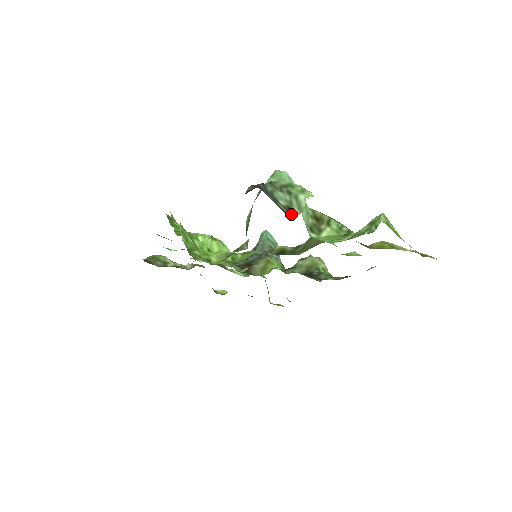
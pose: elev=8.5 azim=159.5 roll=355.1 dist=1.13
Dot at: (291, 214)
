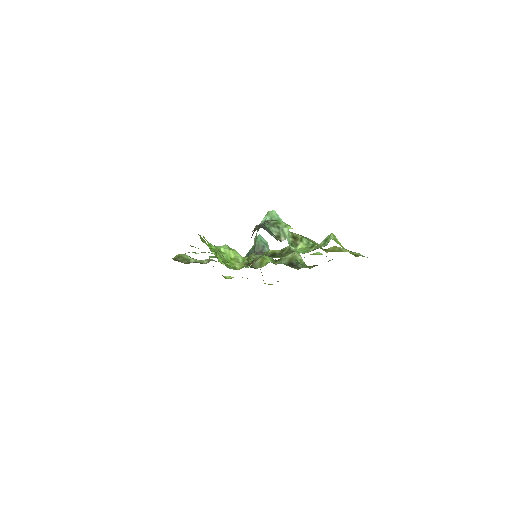
Dot at: (280, 240)
